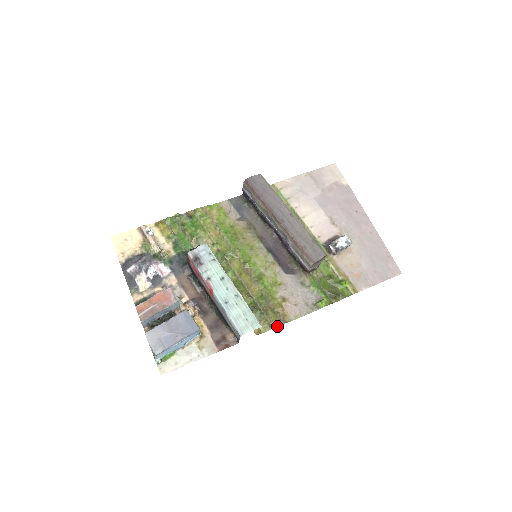
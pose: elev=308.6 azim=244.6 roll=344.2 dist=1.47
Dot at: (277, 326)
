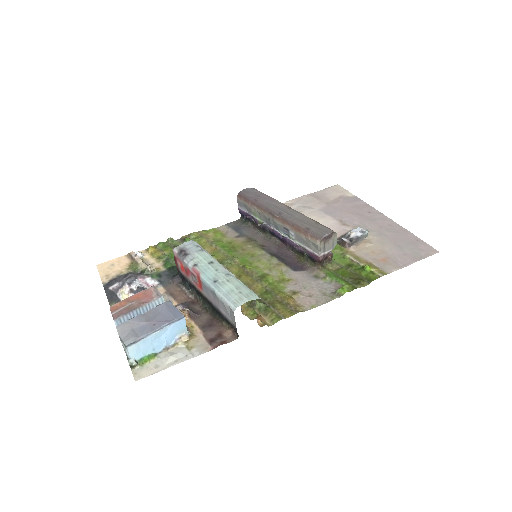
Dot at: (288, 317)
